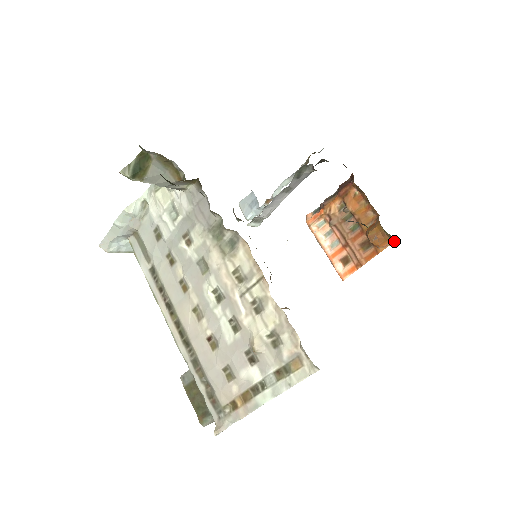
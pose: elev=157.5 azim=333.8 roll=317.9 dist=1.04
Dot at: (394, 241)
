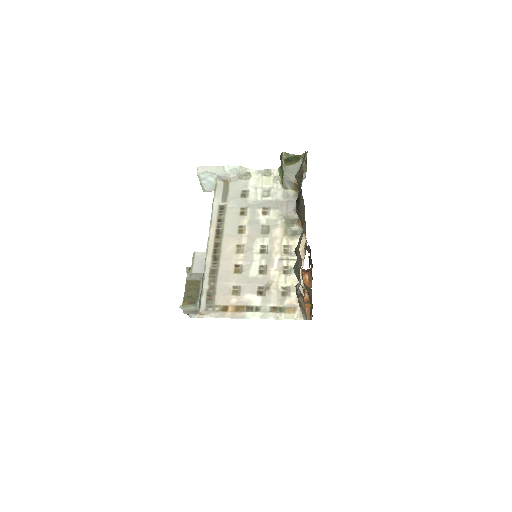
Dot at: (309, 319)
